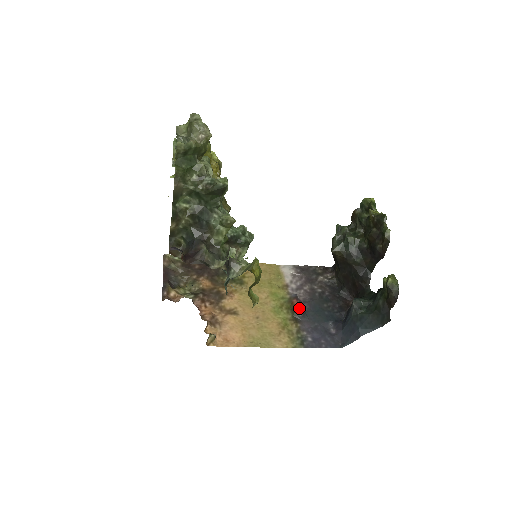
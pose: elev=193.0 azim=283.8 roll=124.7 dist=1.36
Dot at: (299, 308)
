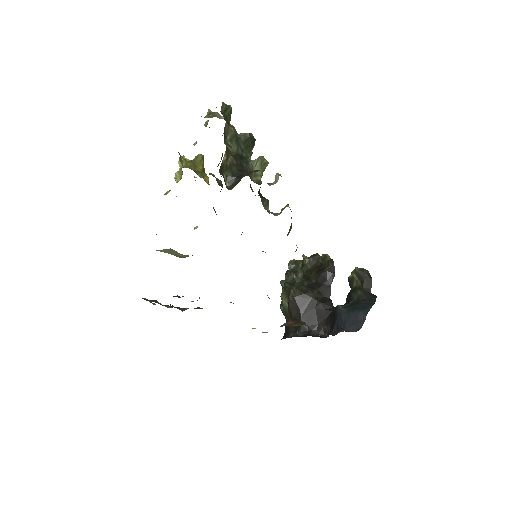
Dot at: (300, 321)
